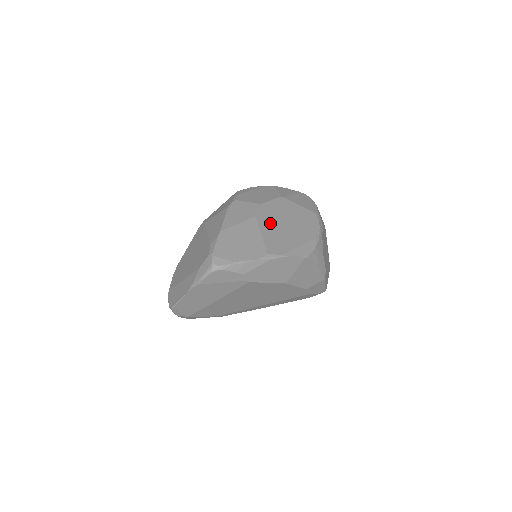
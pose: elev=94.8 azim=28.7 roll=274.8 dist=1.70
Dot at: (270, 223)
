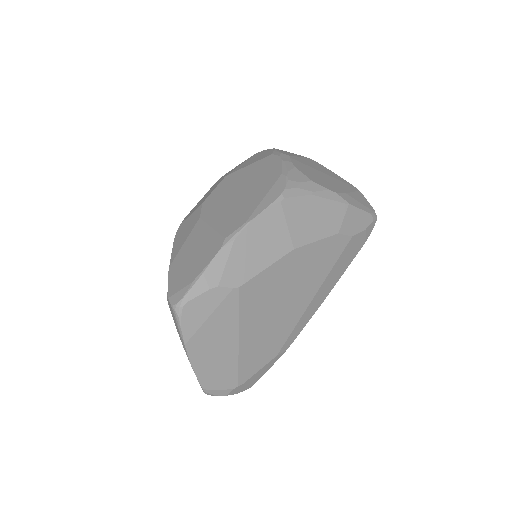
Dot at: (219, 209)
